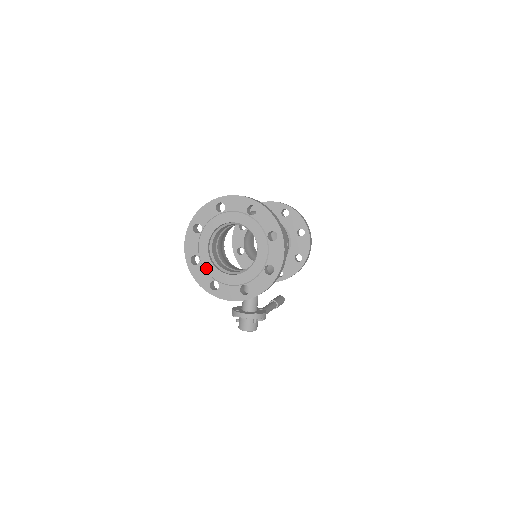
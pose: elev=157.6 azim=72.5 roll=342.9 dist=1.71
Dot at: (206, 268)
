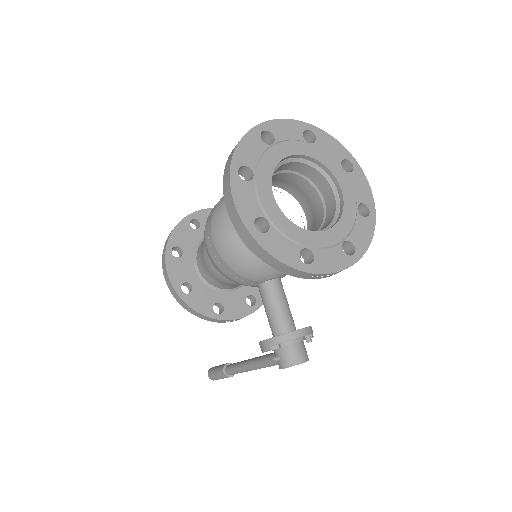
Dot at: (285, 231)
